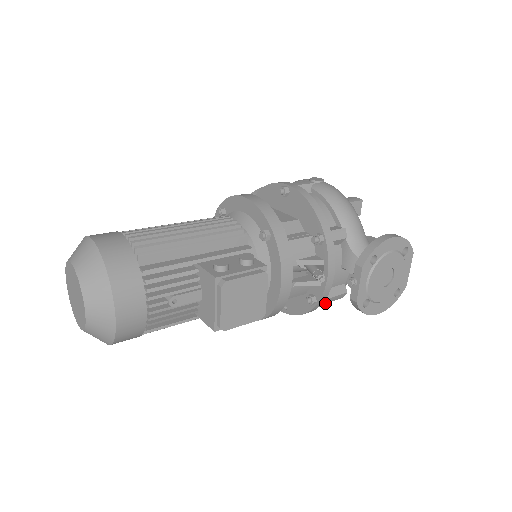
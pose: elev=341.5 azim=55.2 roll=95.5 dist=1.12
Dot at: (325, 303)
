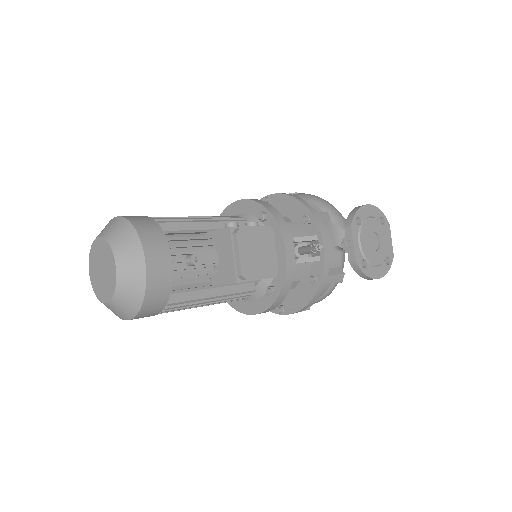
Dot at: occluded
